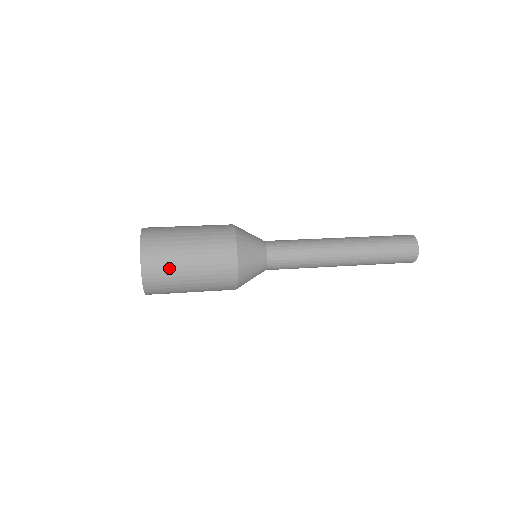
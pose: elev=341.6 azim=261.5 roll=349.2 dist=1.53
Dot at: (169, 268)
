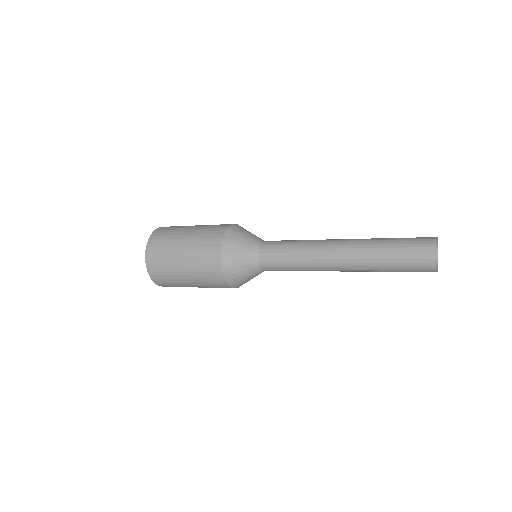
Dot at: (171, 279)
